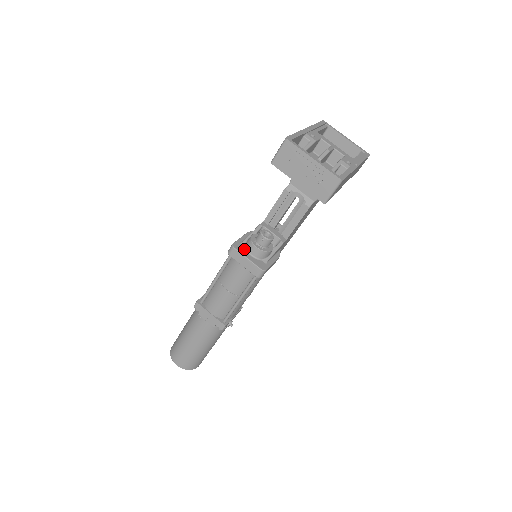
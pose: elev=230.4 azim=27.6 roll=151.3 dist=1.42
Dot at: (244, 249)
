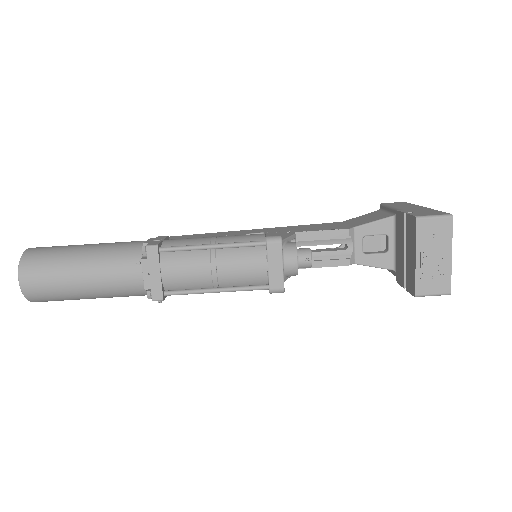
Dot at: occluded
